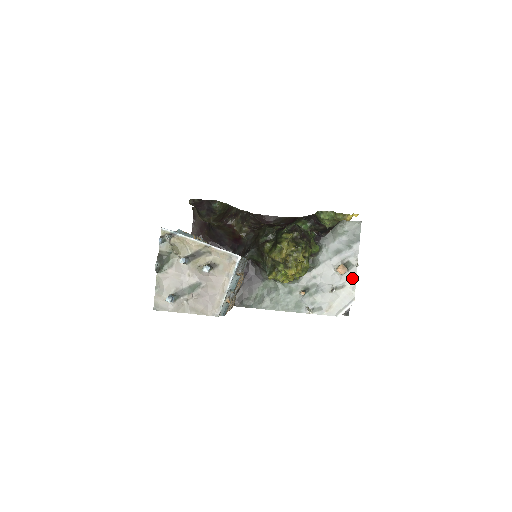
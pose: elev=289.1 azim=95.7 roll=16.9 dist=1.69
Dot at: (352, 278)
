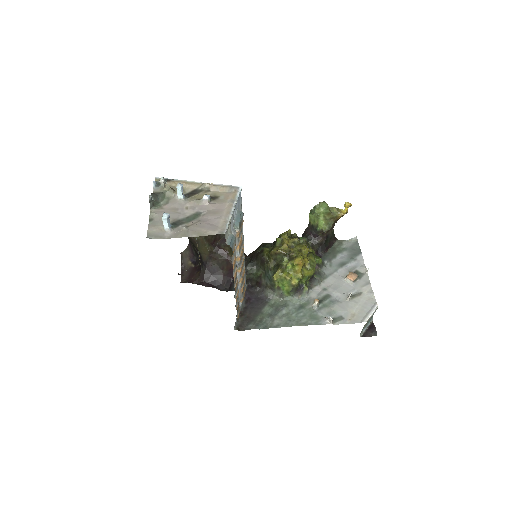
Dot at: (366, 285)
